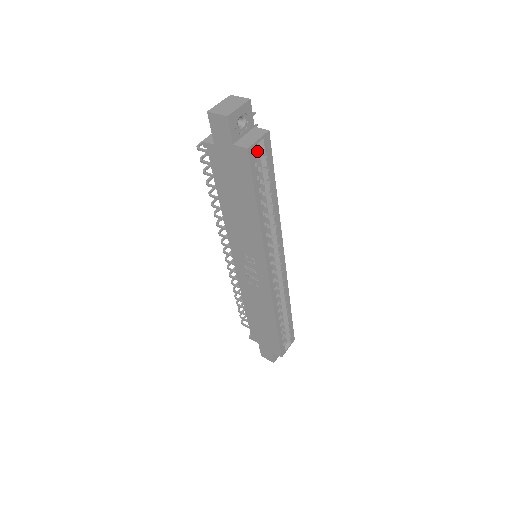
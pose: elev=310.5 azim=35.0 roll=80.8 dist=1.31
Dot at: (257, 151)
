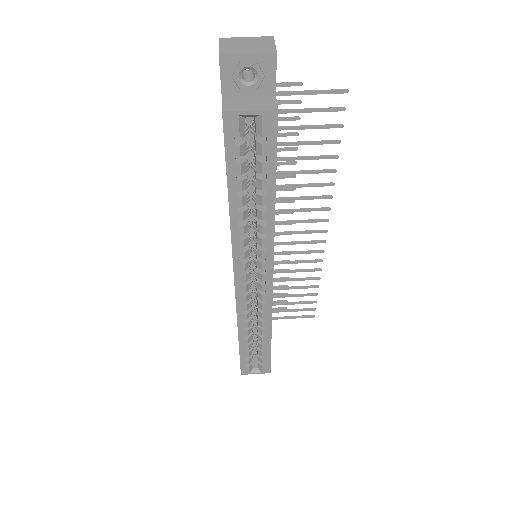
Dot at: (255, 127)
